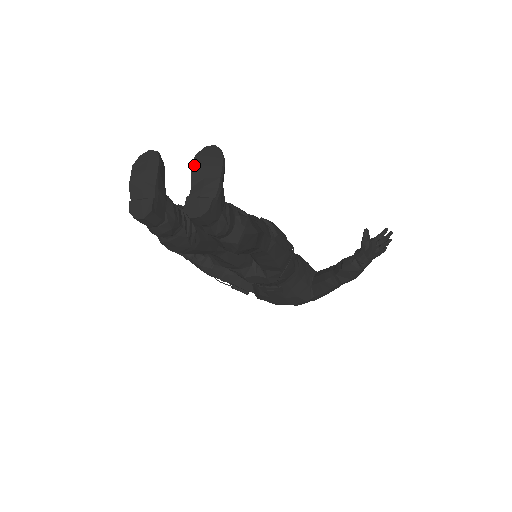
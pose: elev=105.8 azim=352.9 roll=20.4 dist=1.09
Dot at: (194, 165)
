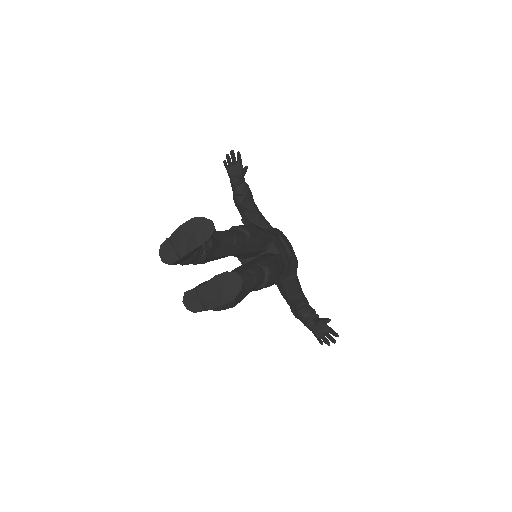
Dot at: (218, 277)
